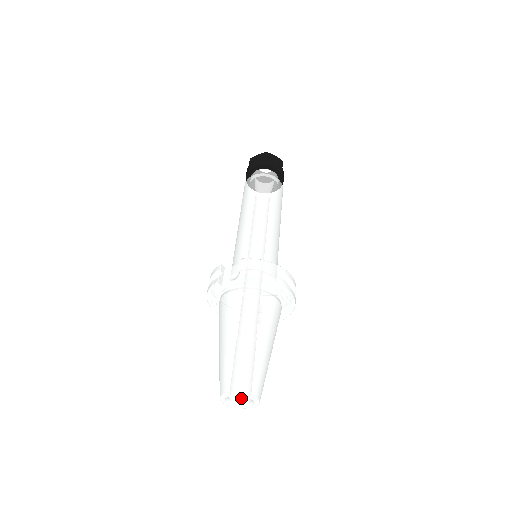
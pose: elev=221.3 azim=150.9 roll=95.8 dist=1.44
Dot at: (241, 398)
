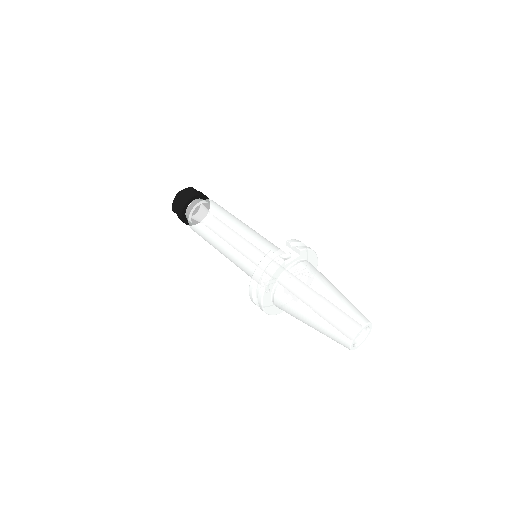
Dot at: occluded
